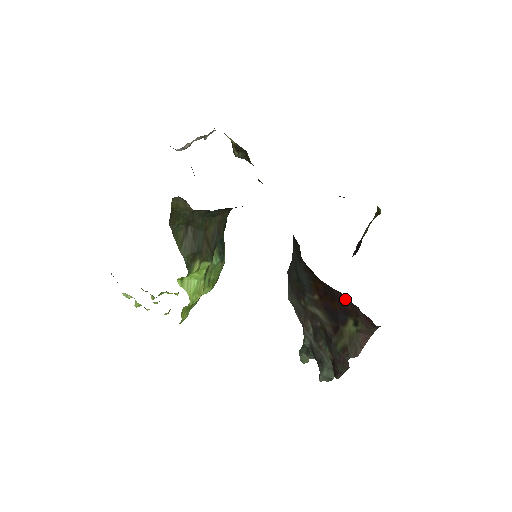
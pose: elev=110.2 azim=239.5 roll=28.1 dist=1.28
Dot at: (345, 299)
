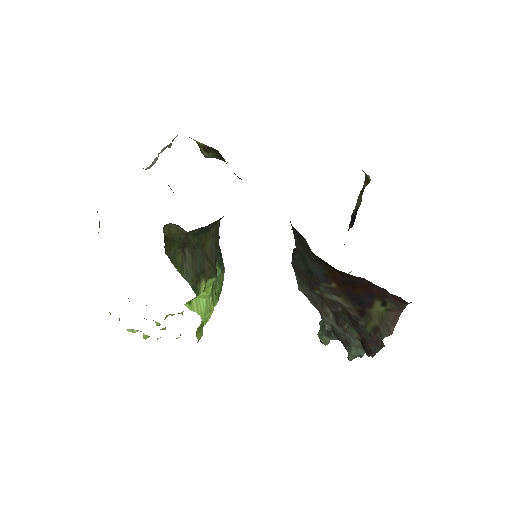
Dot at: (369, 283)
